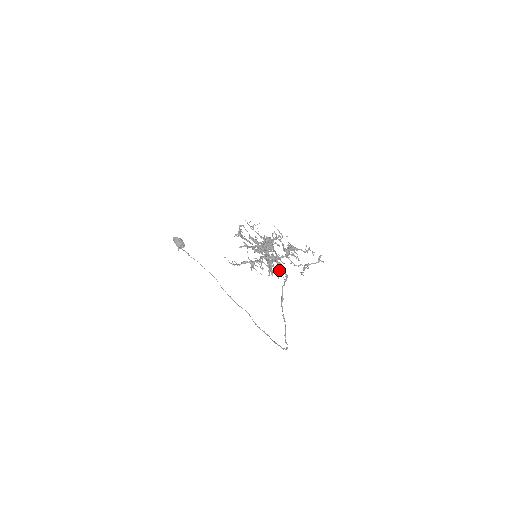
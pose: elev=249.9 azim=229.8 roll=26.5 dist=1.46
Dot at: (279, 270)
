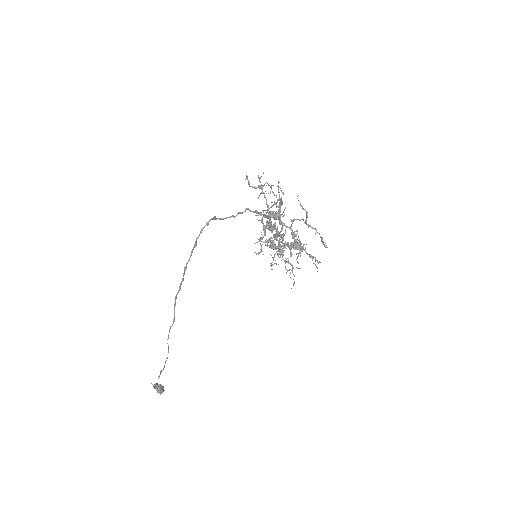
Dot at: occluded
